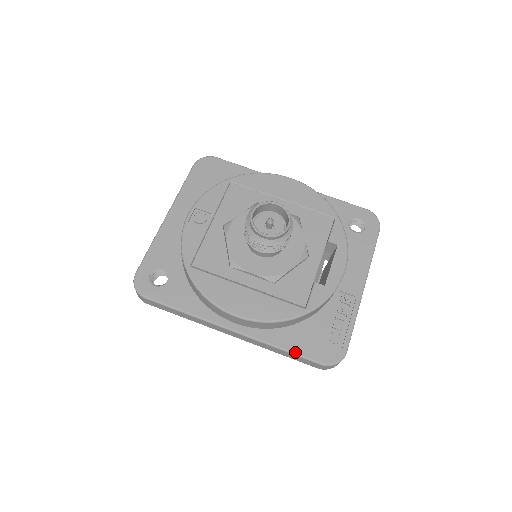
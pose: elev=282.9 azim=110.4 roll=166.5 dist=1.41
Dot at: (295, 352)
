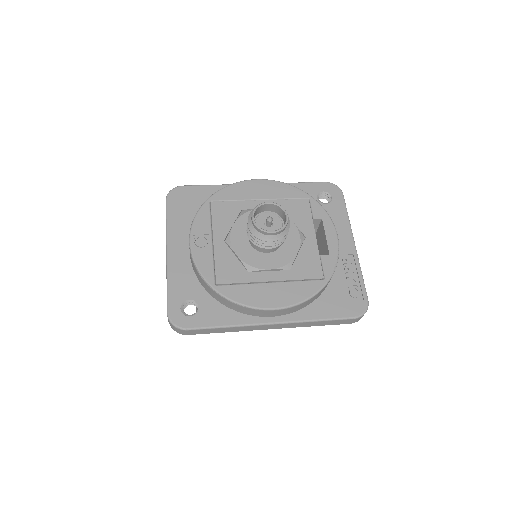
Dot at: (331, 318)
